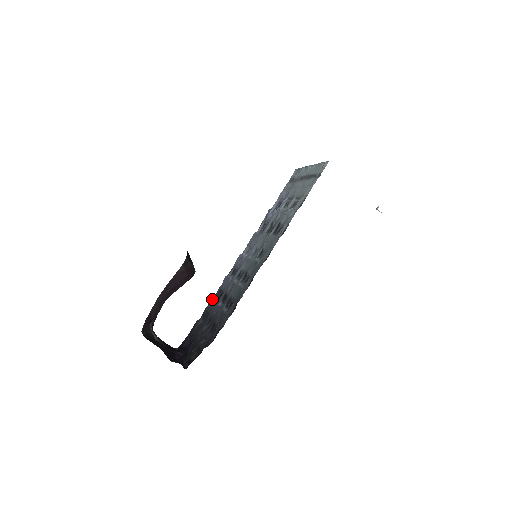
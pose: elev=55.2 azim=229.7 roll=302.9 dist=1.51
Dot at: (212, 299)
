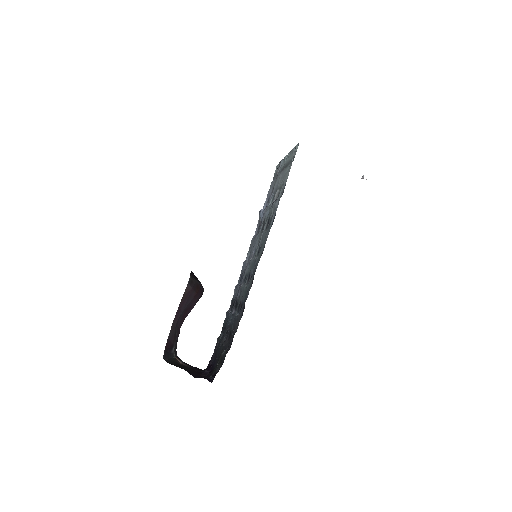
Dot at: (227, 311)
